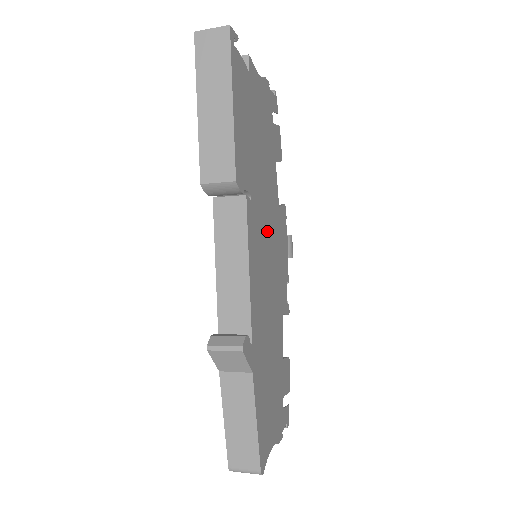
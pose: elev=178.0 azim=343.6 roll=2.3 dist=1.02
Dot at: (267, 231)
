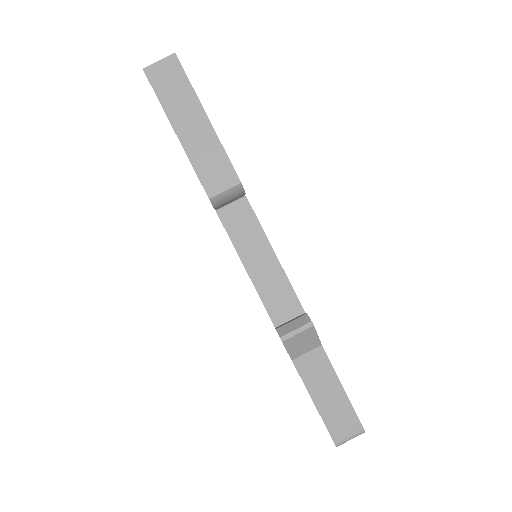
Dot at: occluded
